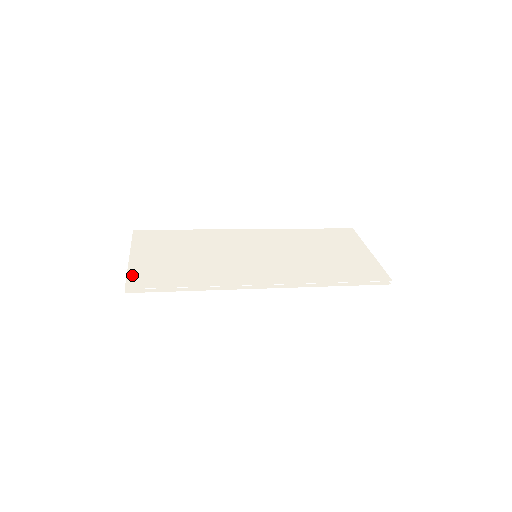
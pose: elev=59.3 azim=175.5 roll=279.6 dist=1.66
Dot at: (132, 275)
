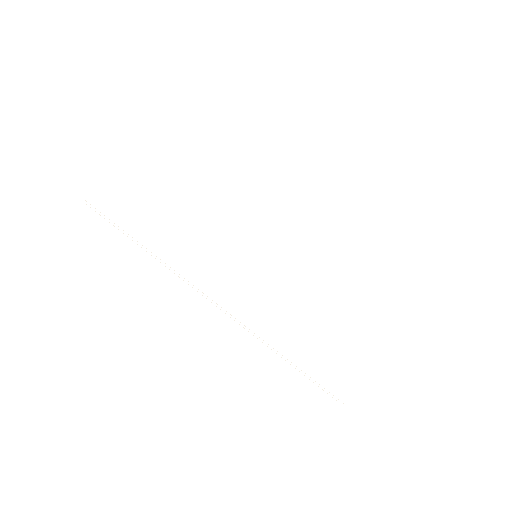
Dot at: (109, 184)
